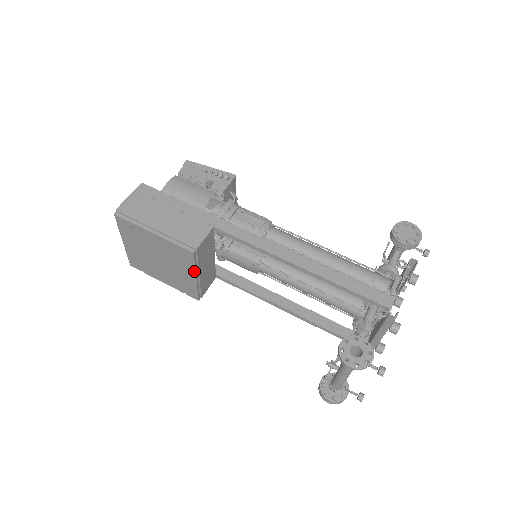
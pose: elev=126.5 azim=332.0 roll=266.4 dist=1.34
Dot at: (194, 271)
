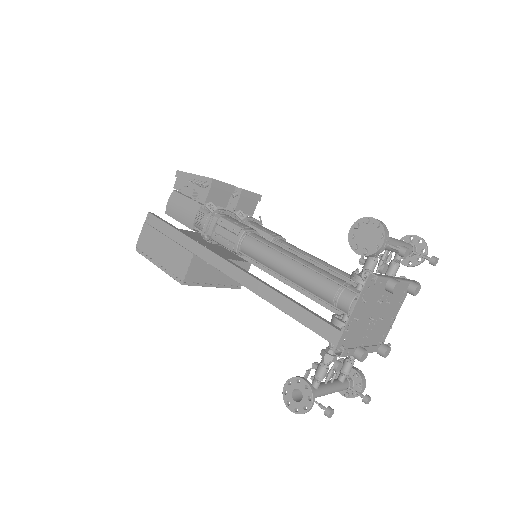
Dot at: (204, 286)
